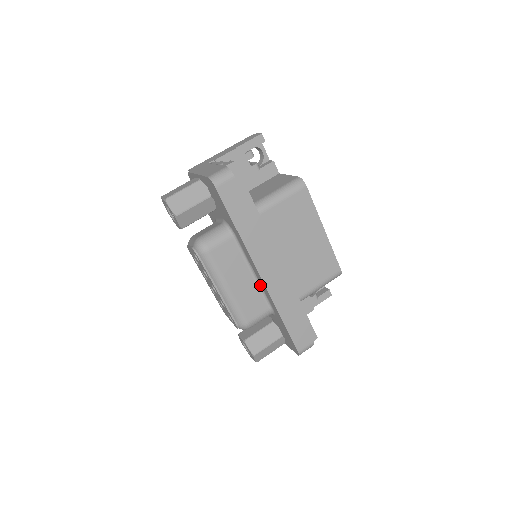
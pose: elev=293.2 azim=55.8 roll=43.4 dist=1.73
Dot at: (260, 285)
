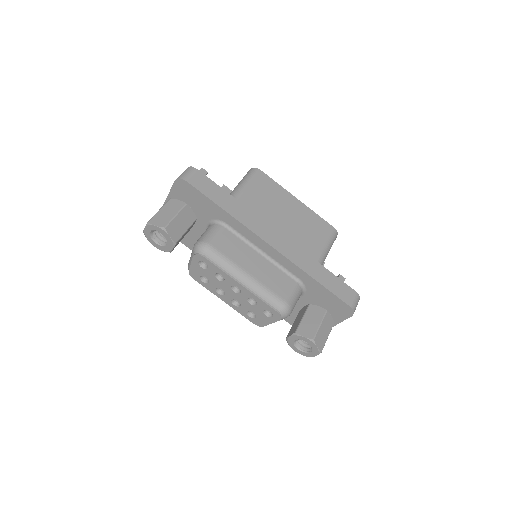
Dot at: (274, 262)
